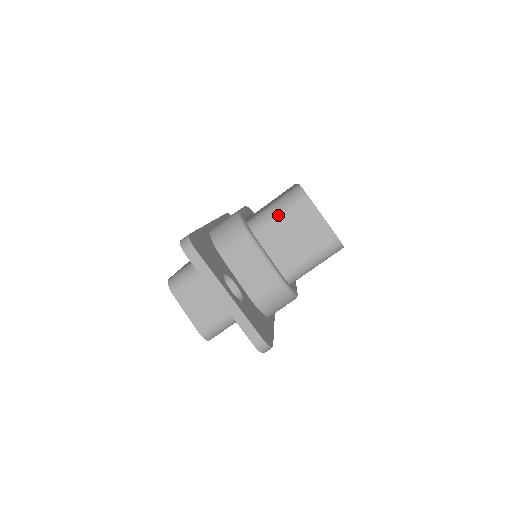
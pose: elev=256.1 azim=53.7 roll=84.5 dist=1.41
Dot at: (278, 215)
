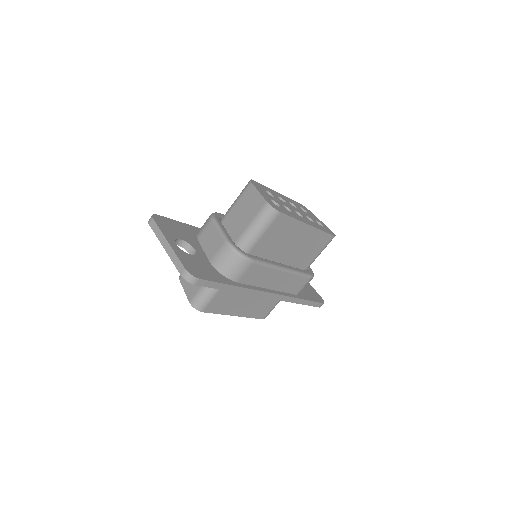
Dot at: (235, 203)
